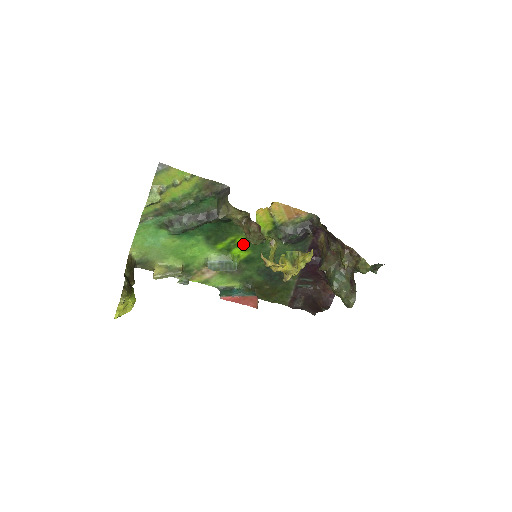
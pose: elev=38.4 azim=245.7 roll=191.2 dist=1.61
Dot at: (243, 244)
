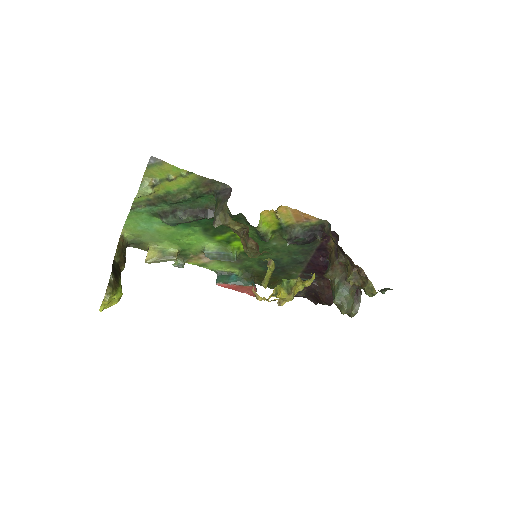
Dot at: occluded
